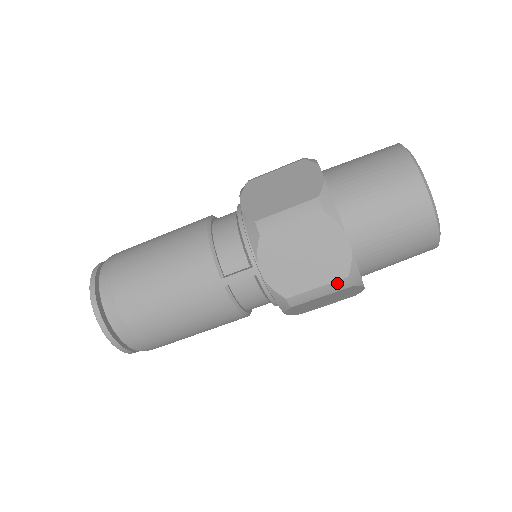
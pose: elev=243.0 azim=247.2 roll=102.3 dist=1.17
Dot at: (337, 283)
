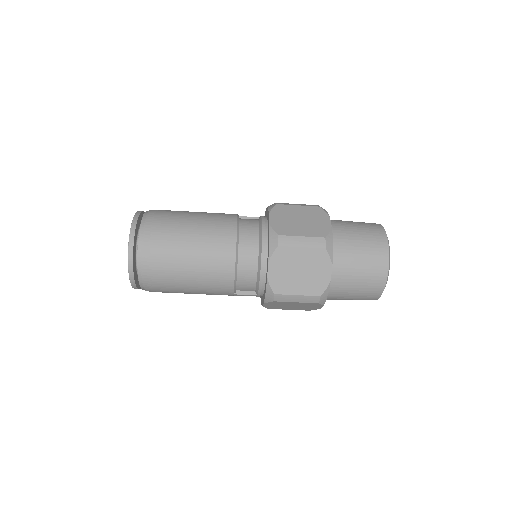
Dot at: occluded
